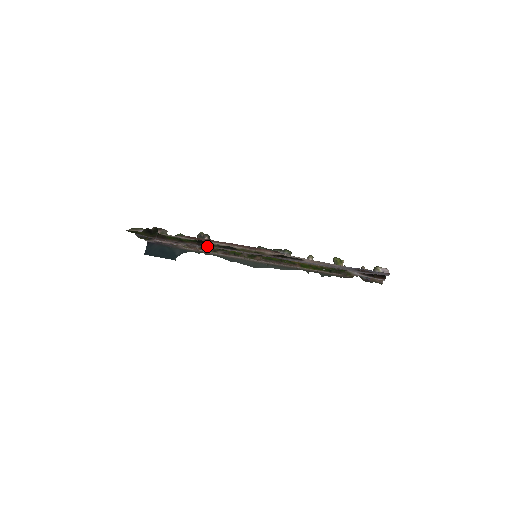
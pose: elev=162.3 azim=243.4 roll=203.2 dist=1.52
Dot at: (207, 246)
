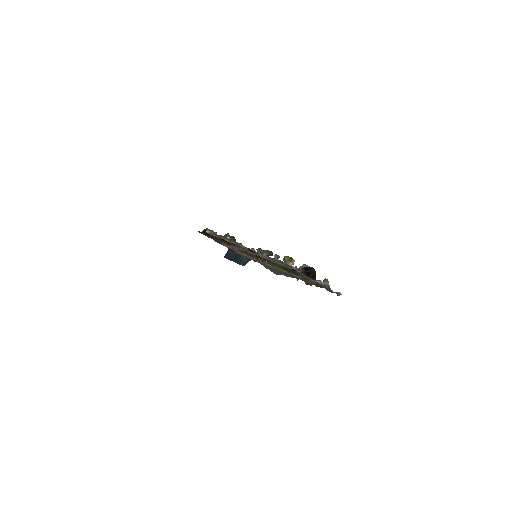
Dot at: (231, 245)
